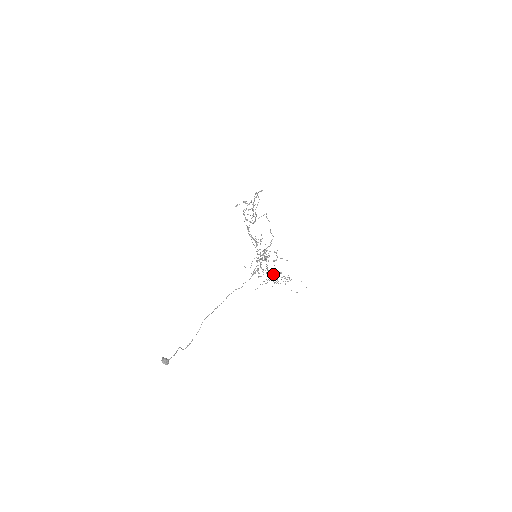
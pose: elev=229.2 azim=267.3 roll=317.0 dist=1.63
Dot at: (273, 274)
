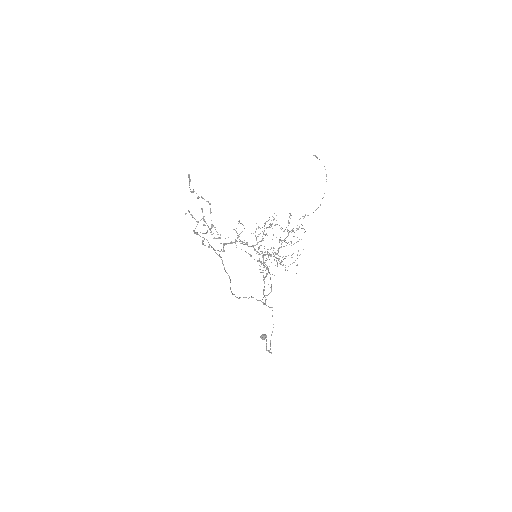
Dot at: (284, 239)
